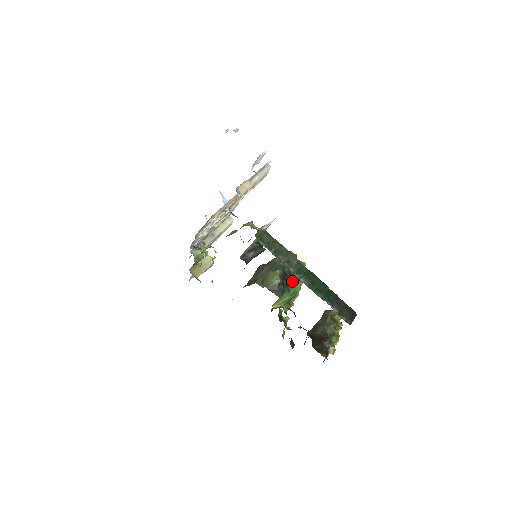
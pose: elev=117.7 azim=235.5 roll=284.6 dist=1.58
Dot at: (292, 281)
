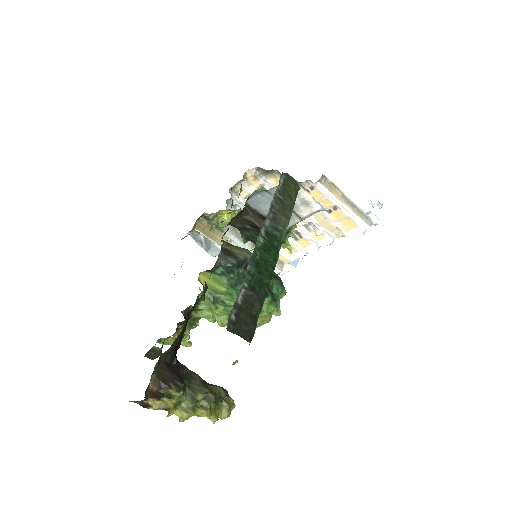
Dot at: occluded
